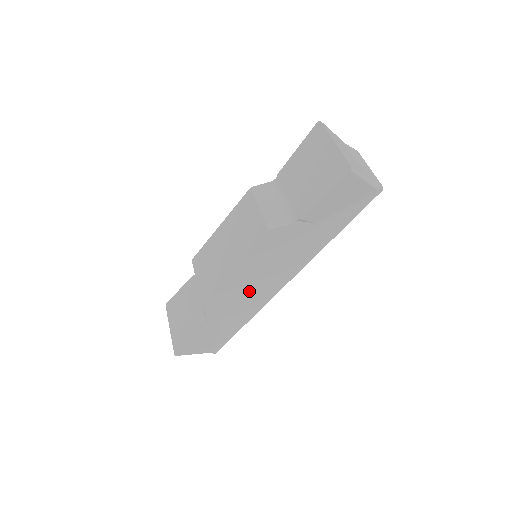
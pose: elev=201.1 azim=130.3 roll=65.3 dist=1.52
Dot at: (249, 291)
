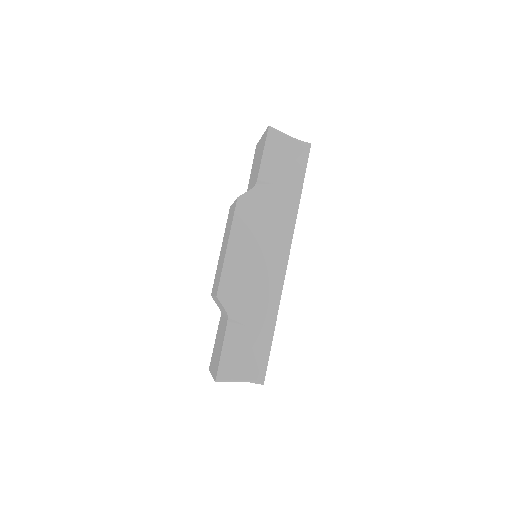
Dot at: (255, 274)
